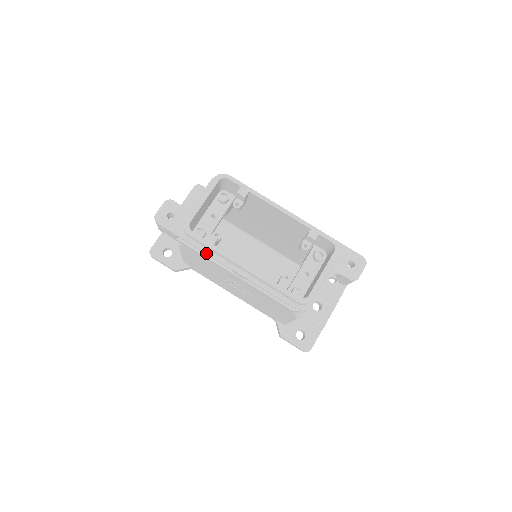
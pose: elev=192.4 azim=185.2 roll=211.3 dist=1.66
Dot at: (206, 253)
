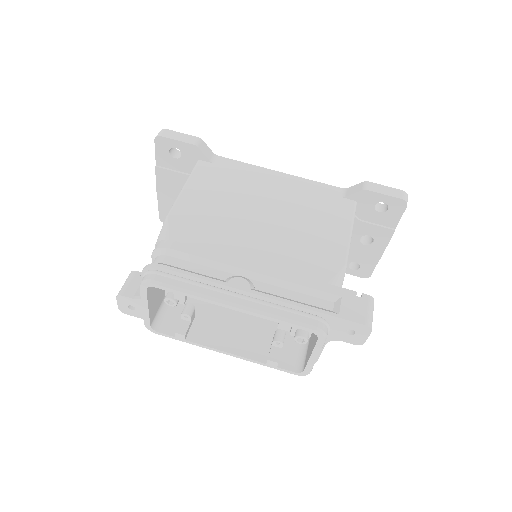
Dot at: occluded
